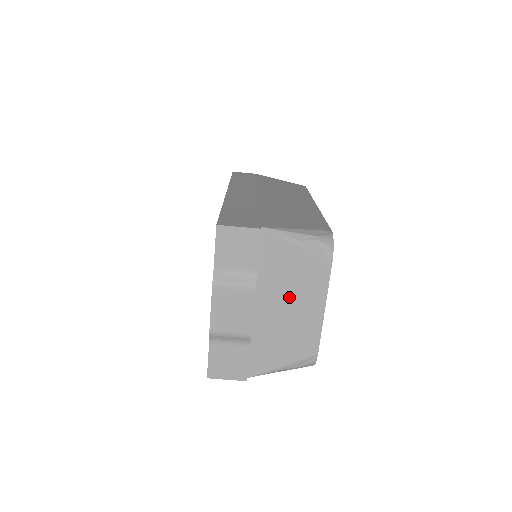
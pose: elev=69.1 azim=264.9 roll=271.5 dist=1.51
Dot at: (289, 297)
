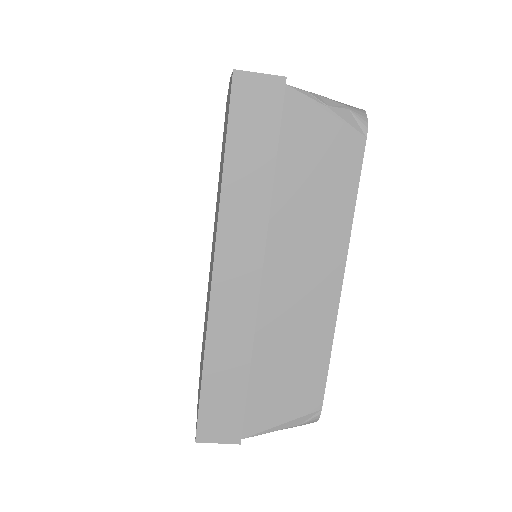
Dot at: occluded
